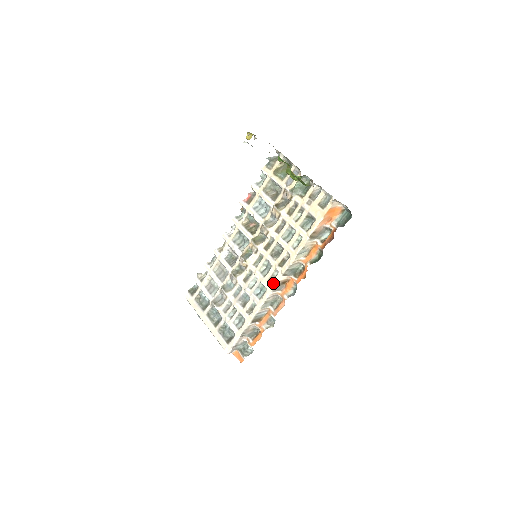
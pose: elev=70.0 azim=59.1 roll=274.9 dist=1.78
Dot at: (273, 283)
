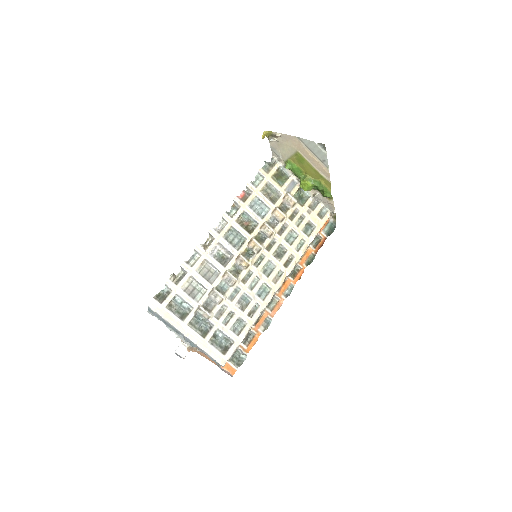
Dot at: (279, 283)
